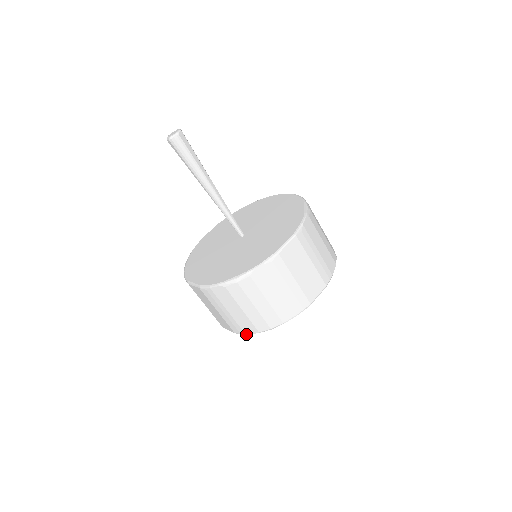
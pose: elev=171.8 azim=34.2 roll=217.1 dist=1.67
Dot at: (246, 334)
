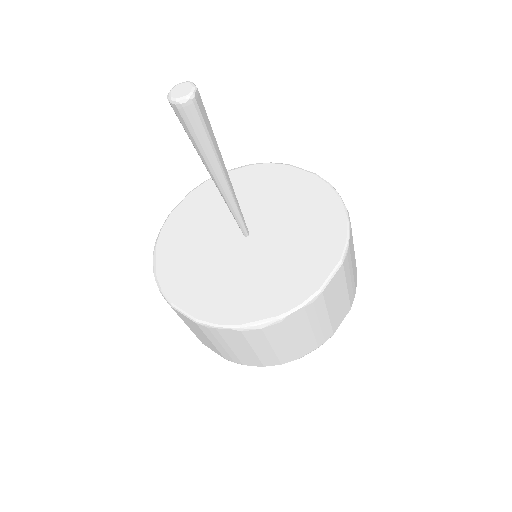
Dot at: occluded
